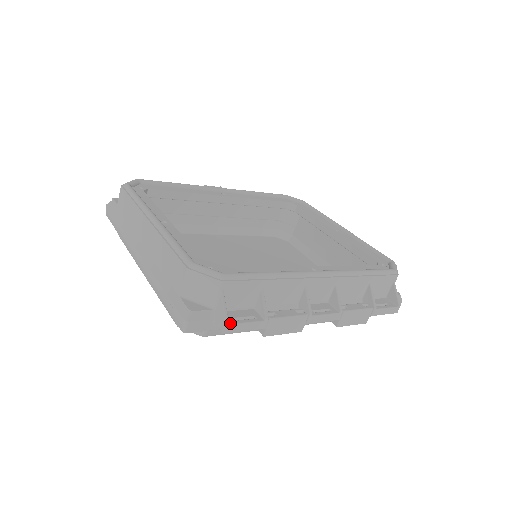
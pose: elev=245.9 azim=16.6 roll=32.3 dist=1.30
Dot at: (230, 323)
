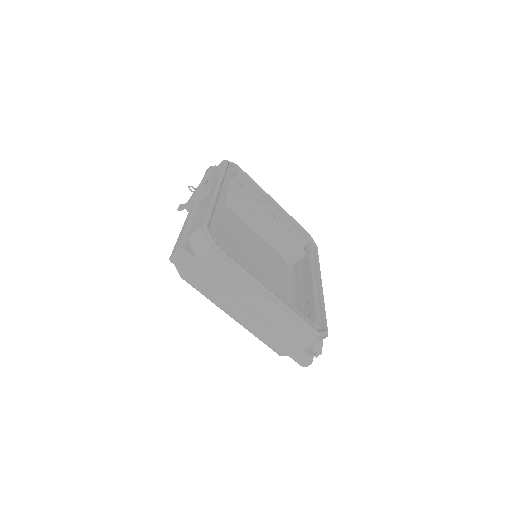
Dot at: (320, 351)
